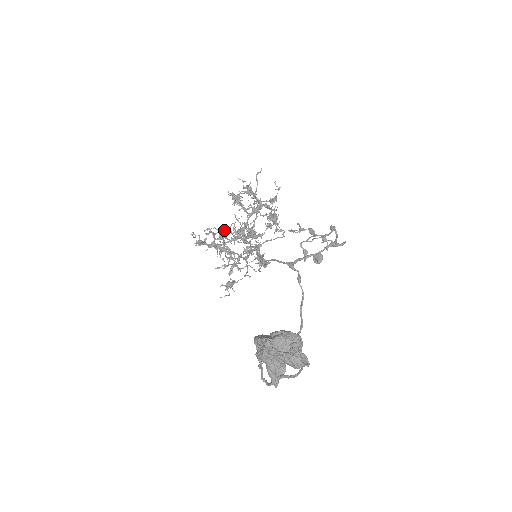
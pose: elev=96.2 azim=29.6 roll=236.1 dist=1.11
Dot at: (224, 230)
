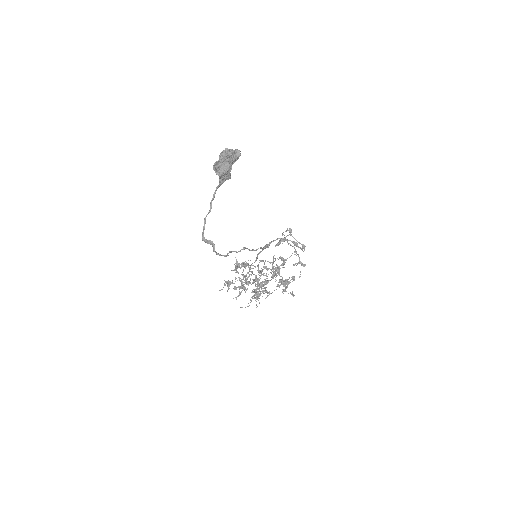
Dot at: occluded
